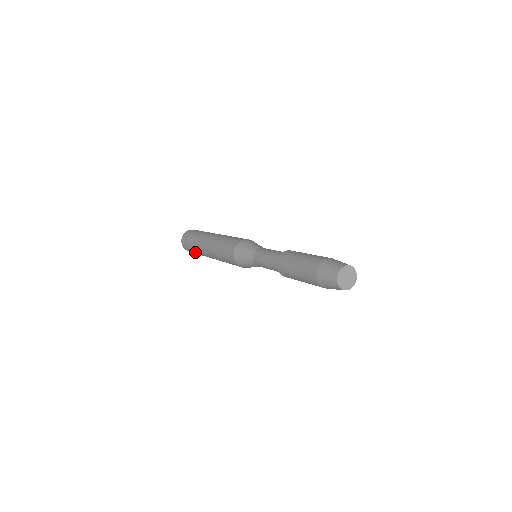
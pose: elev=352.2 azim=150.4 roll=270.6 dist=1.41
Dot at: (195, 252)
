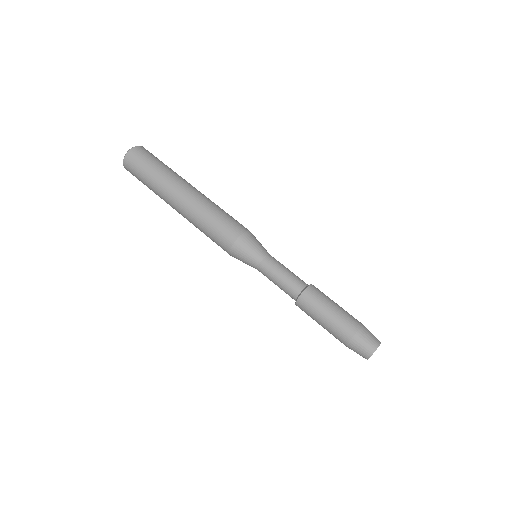
Dot at: (149, 188)
